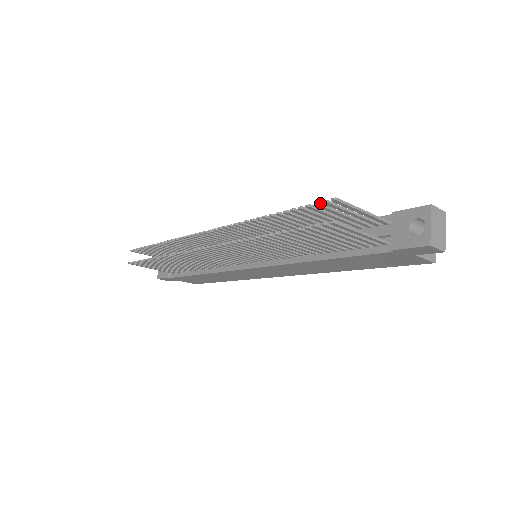
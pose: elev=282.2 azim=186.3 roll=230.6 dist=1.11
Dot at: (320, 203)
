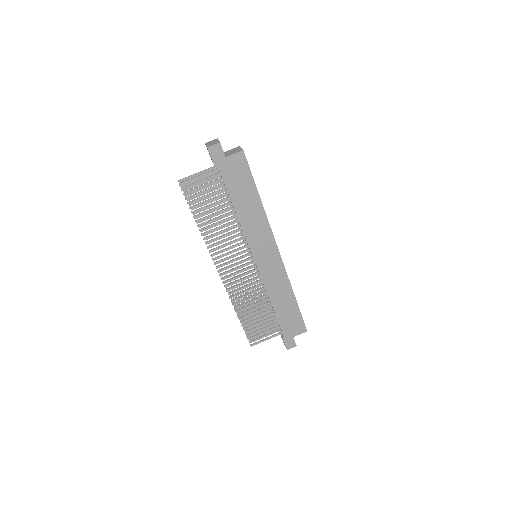
Dot at: occluded
